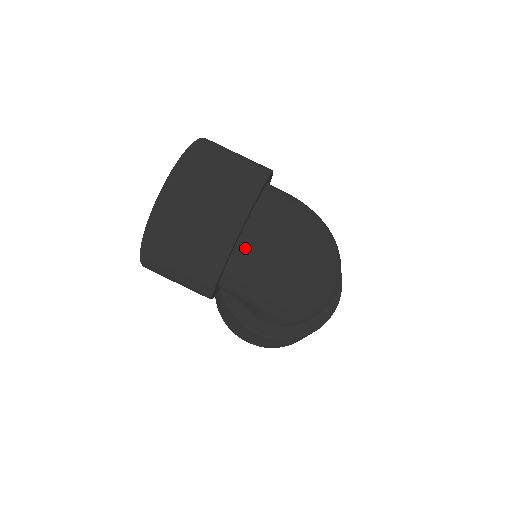
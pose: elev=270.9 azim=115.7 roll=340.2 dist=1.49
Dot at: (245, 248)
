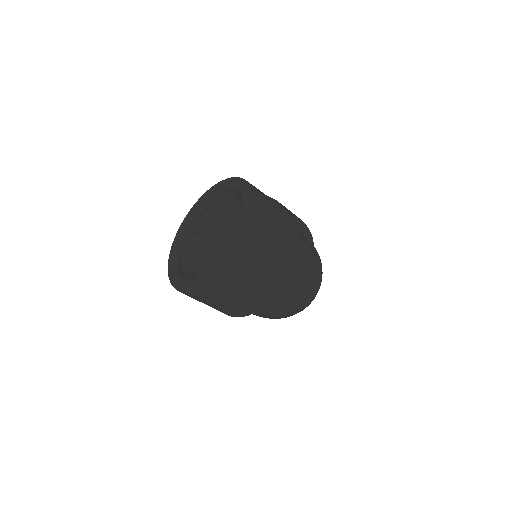
Dot at: occluded
